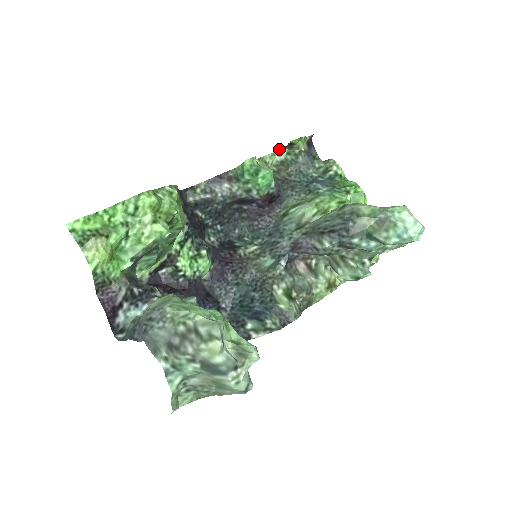
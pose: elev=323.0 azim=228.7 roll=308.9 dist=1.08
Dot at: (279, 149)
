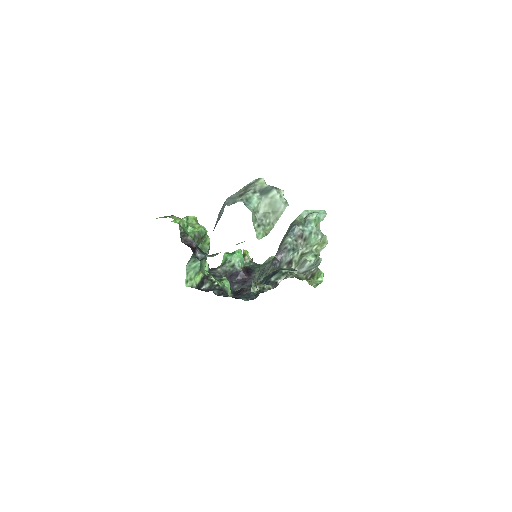
Dot at: occluded
